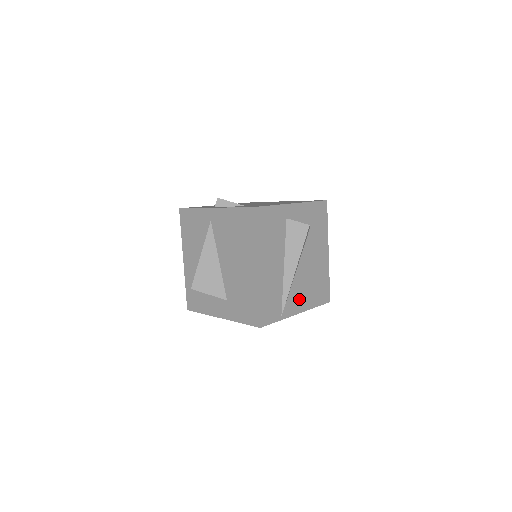
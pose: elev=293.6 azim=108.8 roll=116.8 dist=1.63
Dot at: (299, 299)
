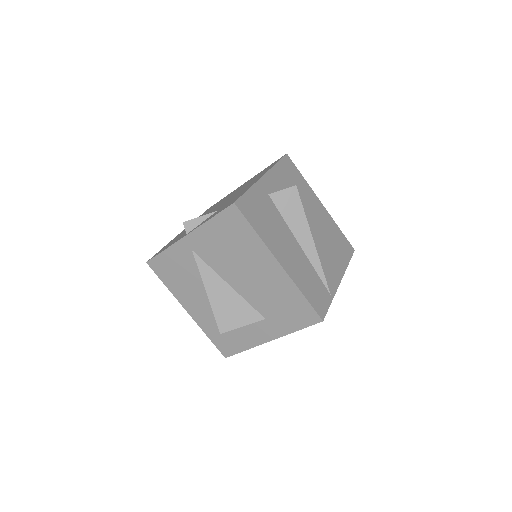
Dot at: (332, 267)
